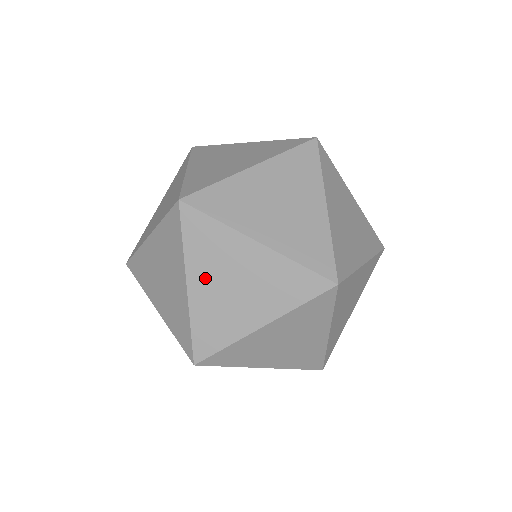
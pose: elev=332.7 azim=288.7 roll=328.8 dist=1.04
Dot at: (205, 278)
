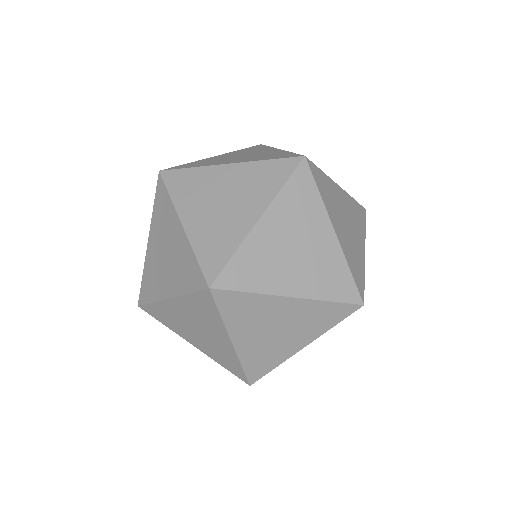
Dot at: occluded
